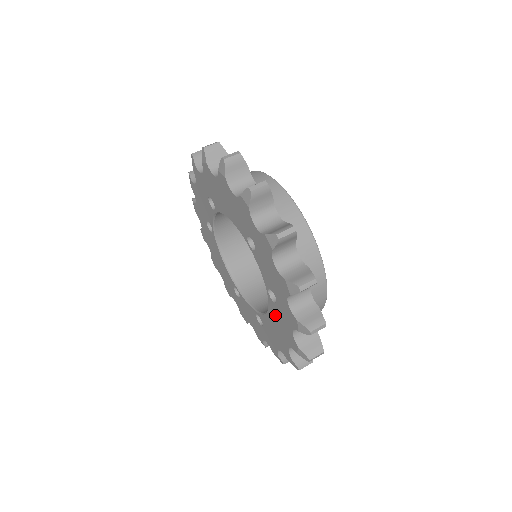
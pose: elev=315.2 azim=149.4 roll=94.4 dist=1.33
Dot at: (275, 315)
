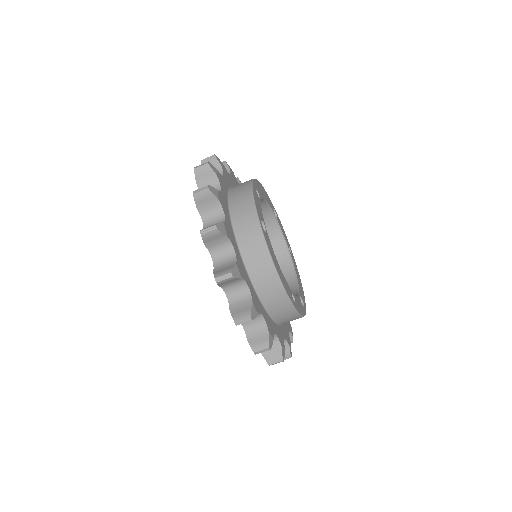
Dot at: occluded
